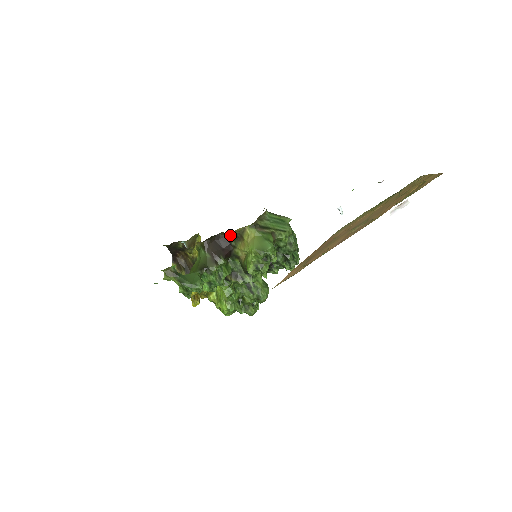
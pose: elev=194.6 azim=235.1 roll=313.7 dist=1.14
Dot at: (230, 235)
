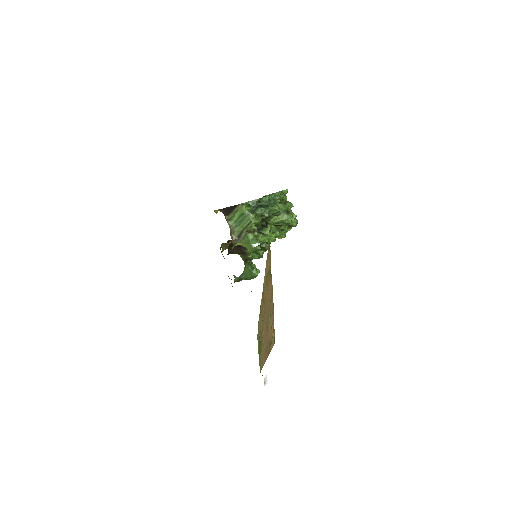
Dot at: occluded
